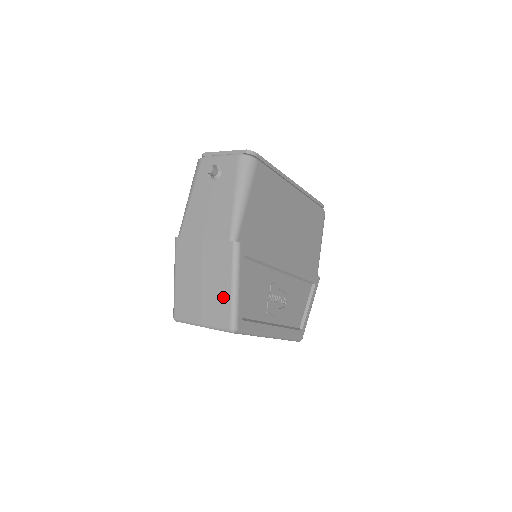
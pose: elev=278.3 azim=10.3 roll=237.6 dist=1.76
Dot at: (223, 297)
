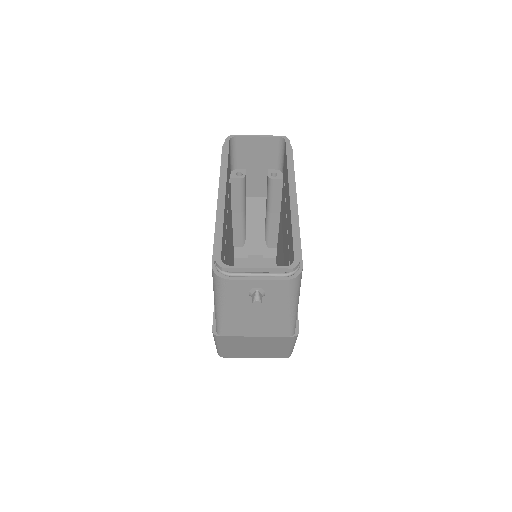
Dot at: (281, 352)
